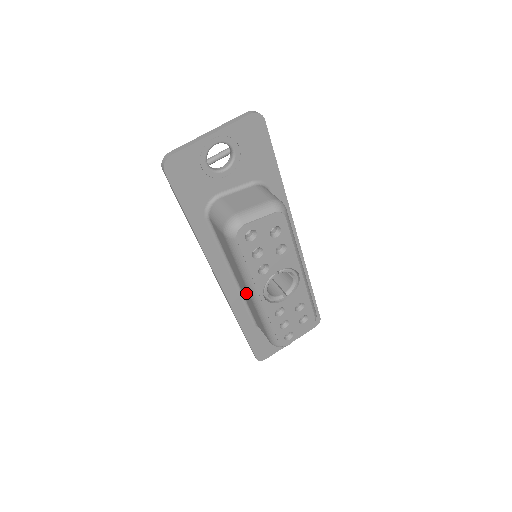
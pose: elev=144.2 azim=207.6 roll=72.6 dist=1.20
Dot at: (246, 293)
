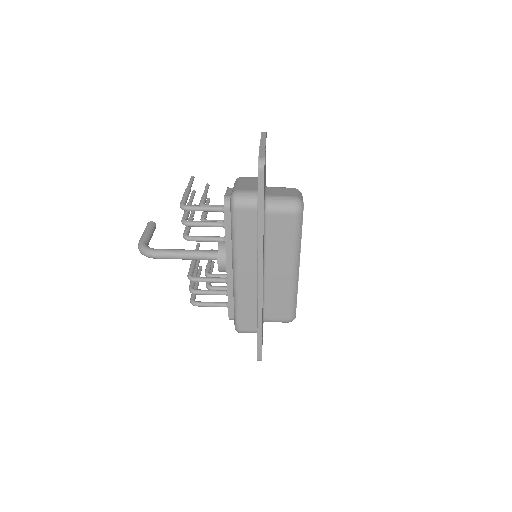
Dot at: (280, 276)
